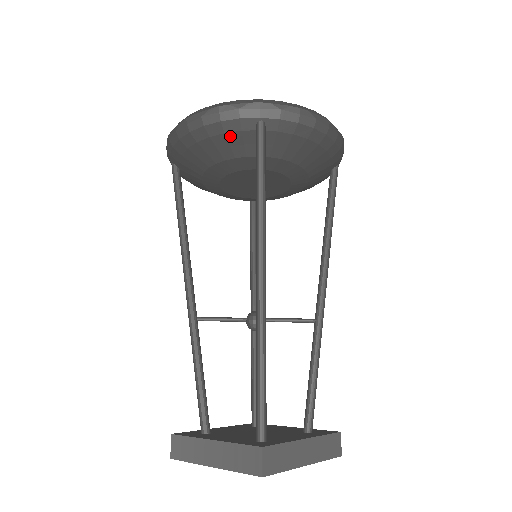
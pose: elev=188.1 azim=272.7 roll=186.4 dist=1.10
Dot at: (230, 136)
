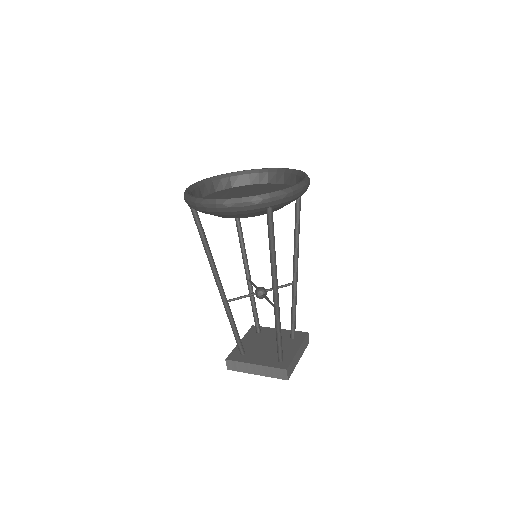
Dot at: (248, 214)
